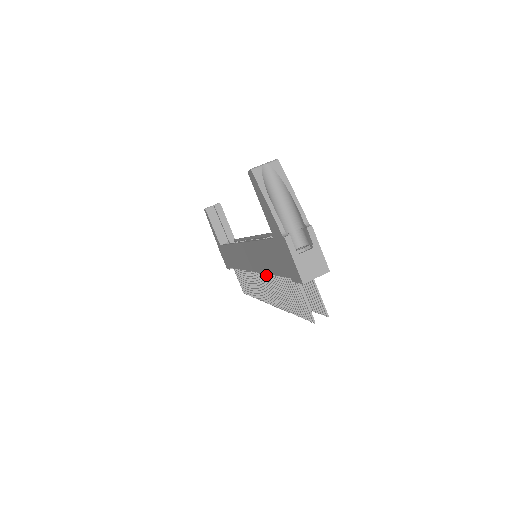
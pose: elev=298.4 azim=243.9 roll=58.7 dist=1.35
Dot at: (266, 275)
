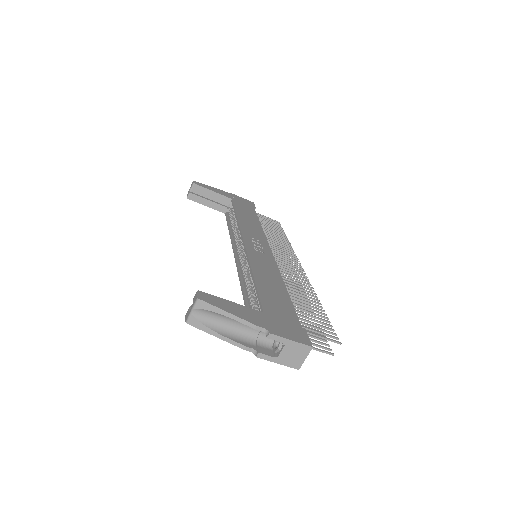
Dot at: occluded
